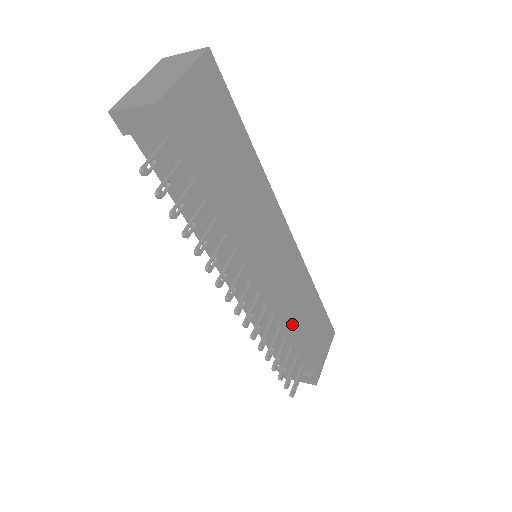
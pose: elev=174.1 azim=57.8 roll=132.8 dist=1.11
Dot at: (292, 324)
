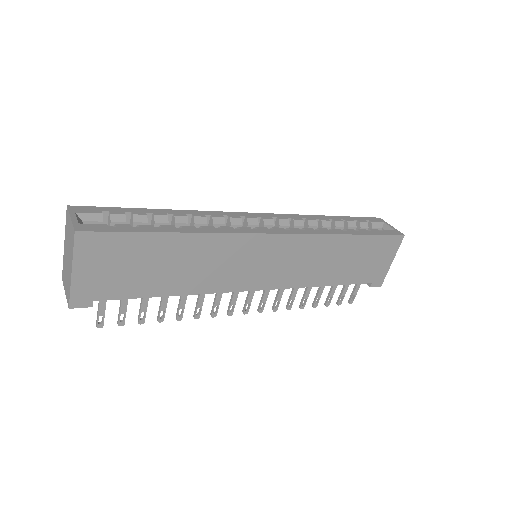
Dot at: (318, 281)
